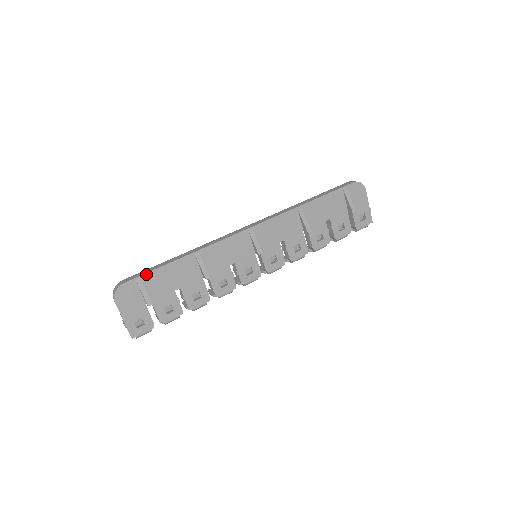
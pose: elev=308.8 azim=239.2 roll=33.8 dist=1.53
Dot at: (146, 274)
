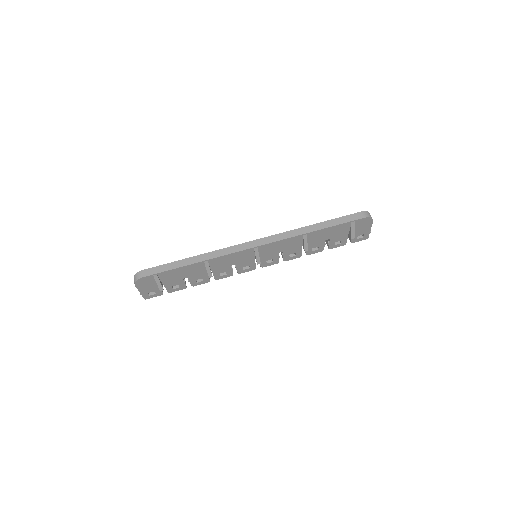
Dot at: (162, 272)
